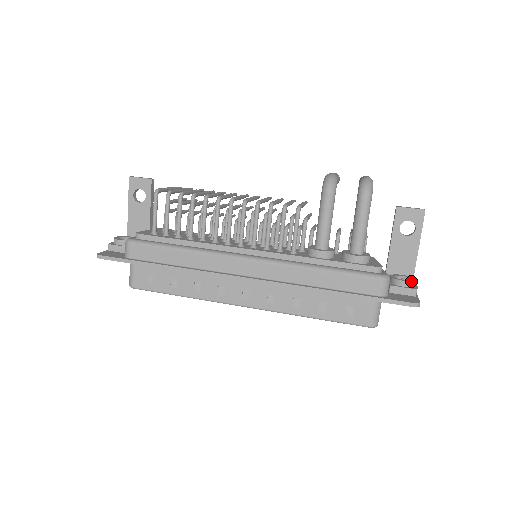
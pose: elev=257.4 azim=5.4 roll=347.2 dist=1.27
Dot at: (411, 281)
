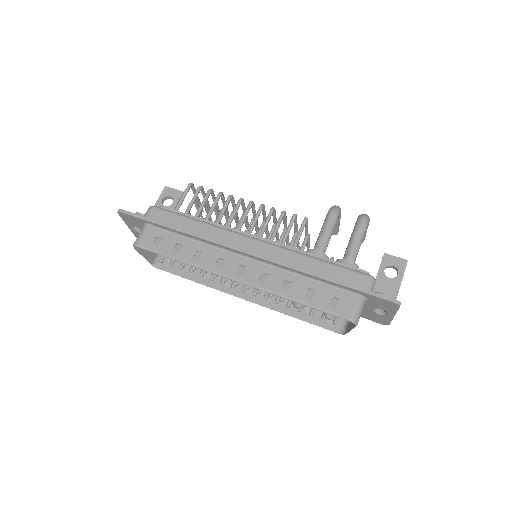
Dot at: occluded
